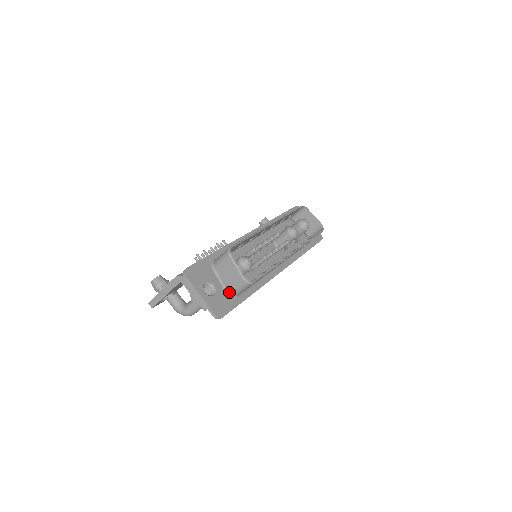
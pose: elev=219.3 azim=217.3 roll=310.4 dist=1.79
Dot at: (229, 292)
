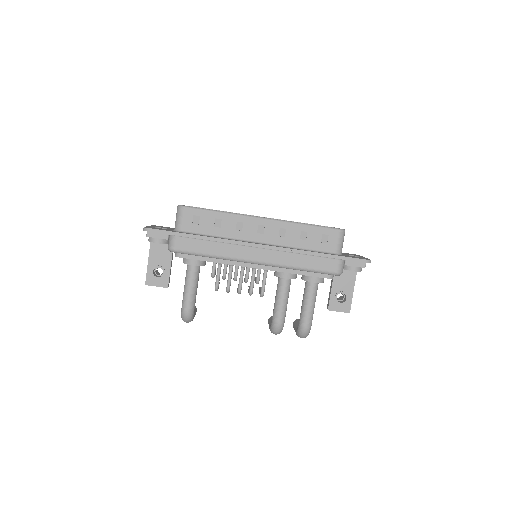
Dot at: (175, 229)
